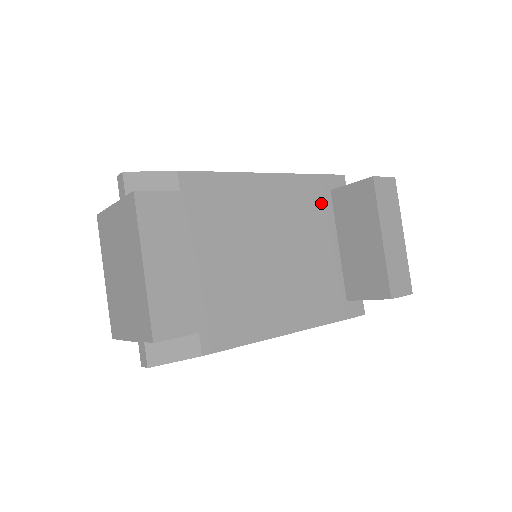
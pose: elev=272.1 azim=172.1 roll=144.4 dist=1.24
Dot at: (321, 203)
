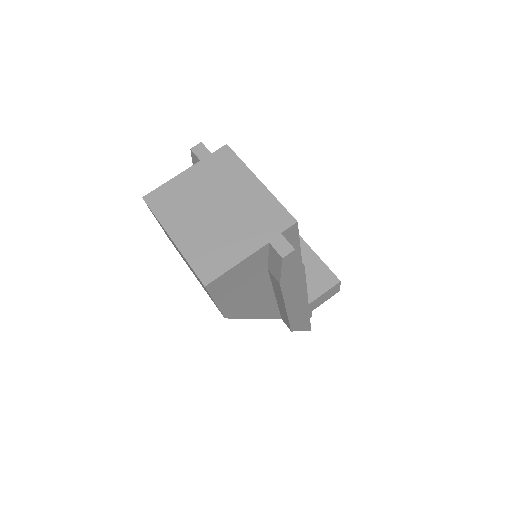
Dot at: occluded
